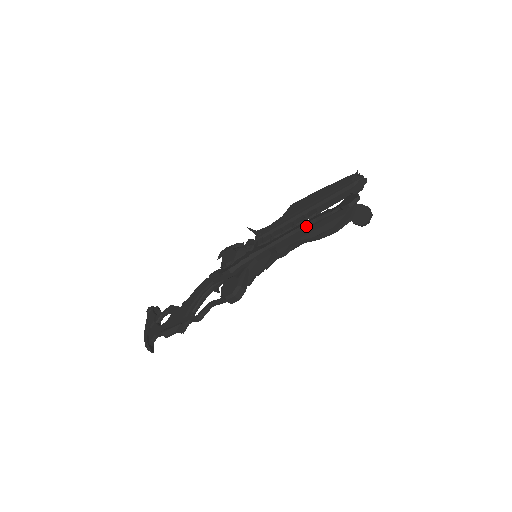
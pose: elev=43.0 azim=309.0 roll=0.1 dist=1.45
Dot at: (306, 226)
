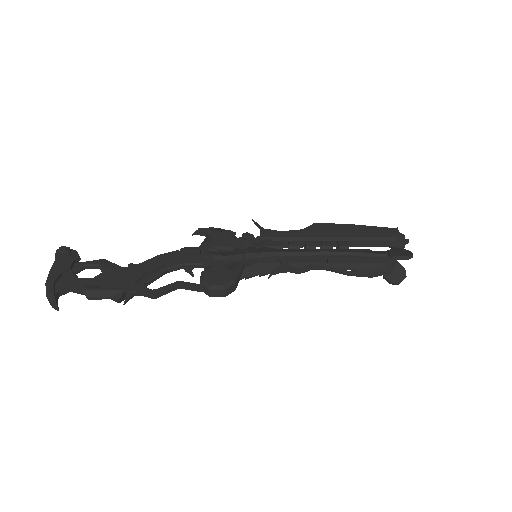
Dot at: (340, 254)
